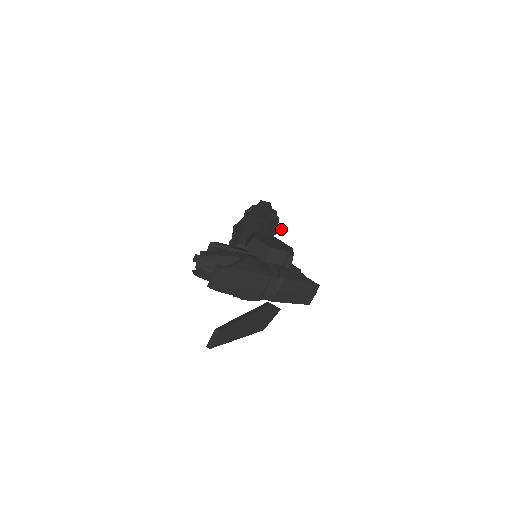
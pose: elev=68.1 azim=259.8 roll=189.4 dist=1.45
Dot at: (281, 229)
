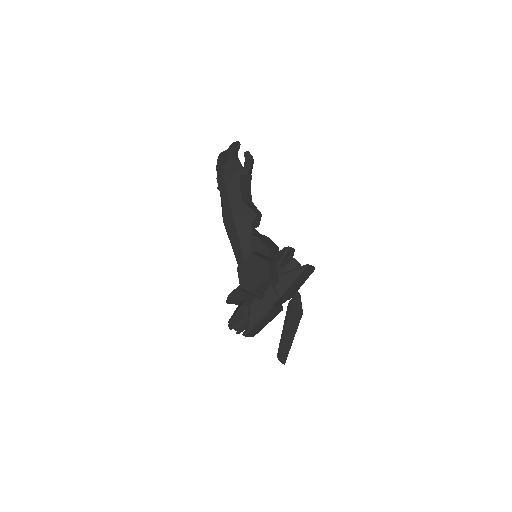
Dot at: (252, 159)
